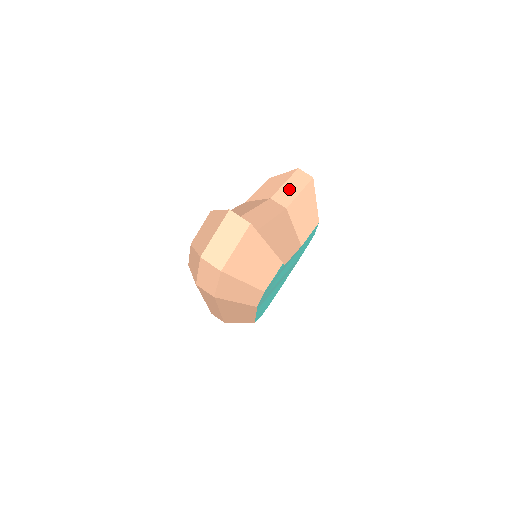
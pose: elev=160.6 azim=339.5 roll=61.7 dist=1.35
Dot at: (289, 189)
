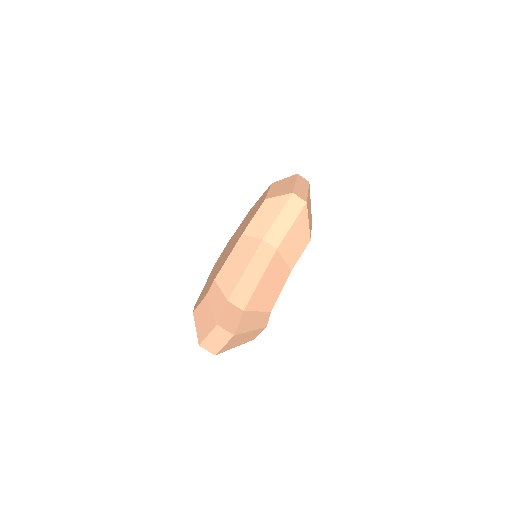
Dot at: (281, 224)
